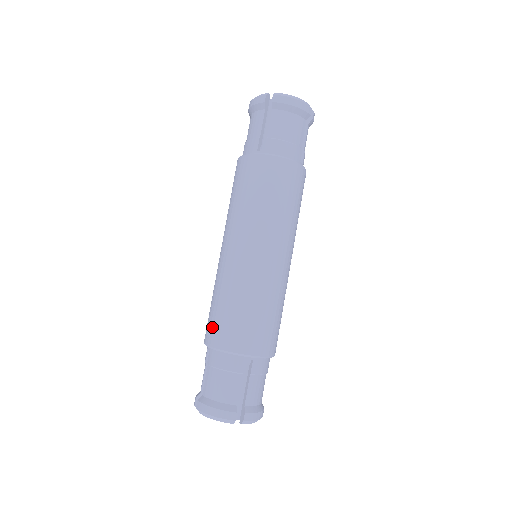
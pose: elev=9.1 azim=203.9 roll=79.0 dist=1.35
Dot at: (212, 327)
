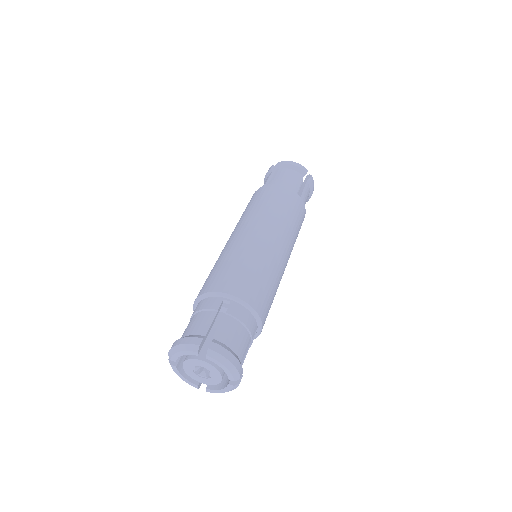
Dot at: occluded
